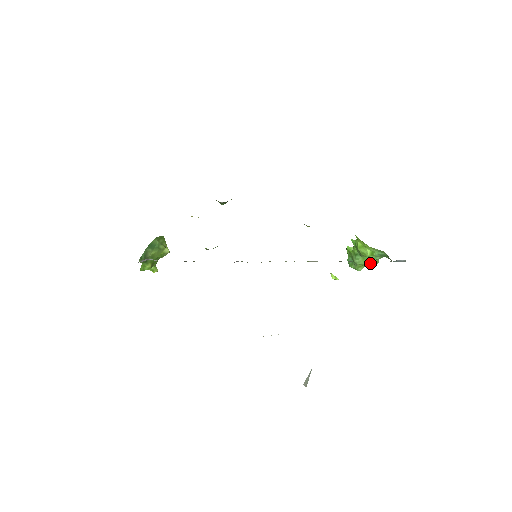
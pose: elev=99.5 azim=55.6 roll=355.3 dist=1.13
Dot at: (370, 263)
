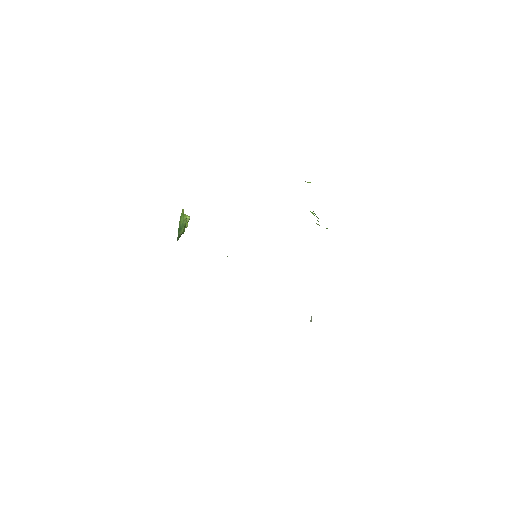
Dot at: occluded
